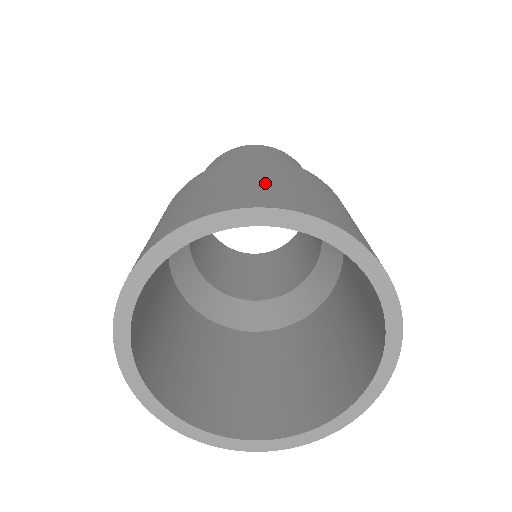
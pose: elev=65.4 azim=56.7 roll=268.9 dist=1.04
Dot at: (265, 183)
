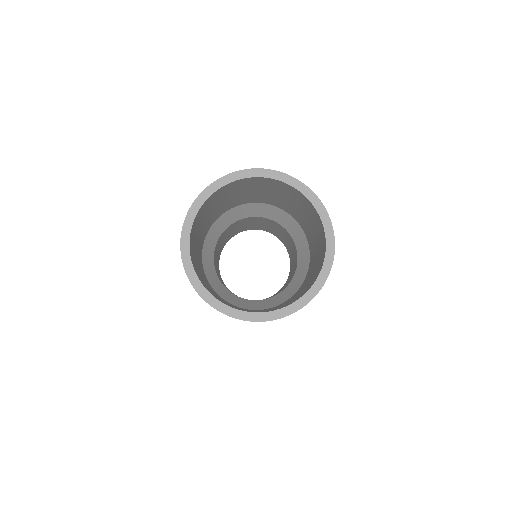
Dot at: occluded
